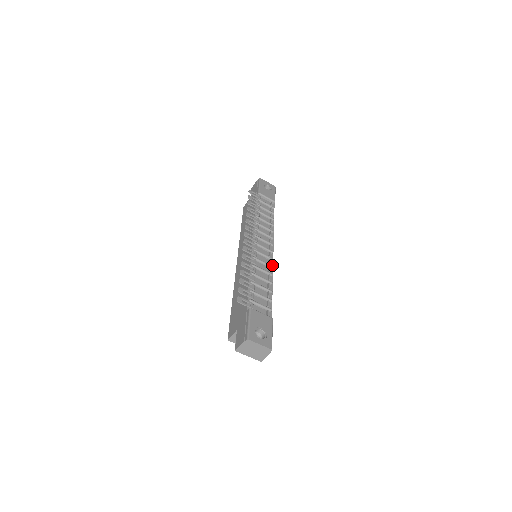
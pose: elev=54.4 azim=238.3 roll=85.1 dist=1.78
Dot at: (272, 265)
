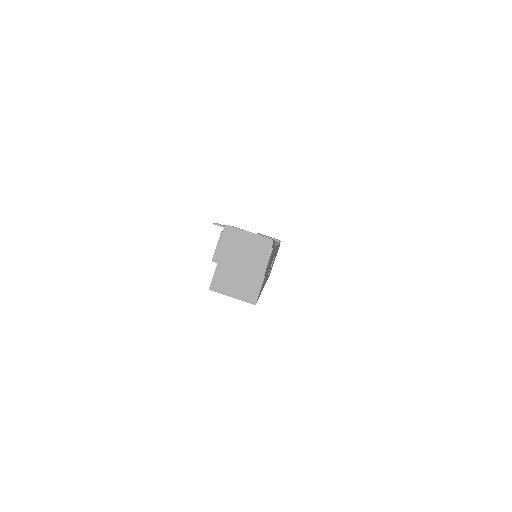
Dot at: (276, 245)
